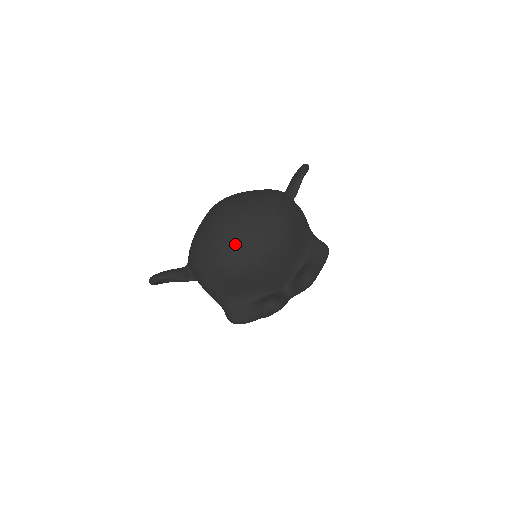
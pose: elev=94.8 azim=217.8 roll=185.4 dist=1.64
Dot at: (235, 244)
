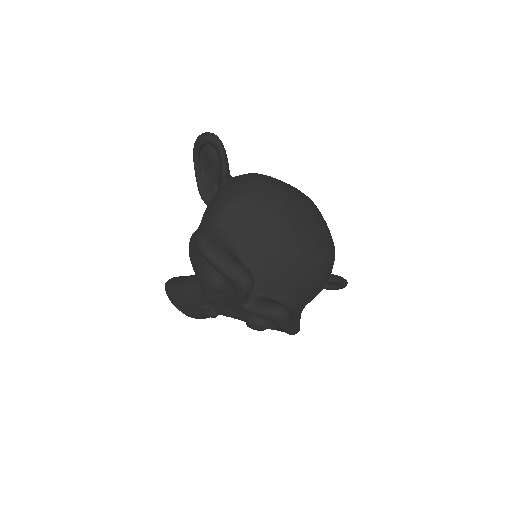
Dot at: (300, 213)
